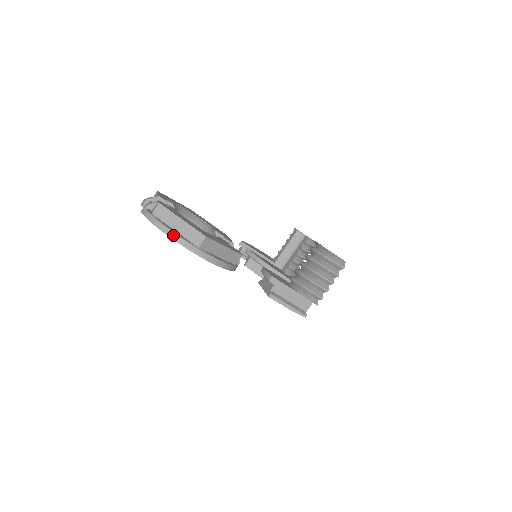
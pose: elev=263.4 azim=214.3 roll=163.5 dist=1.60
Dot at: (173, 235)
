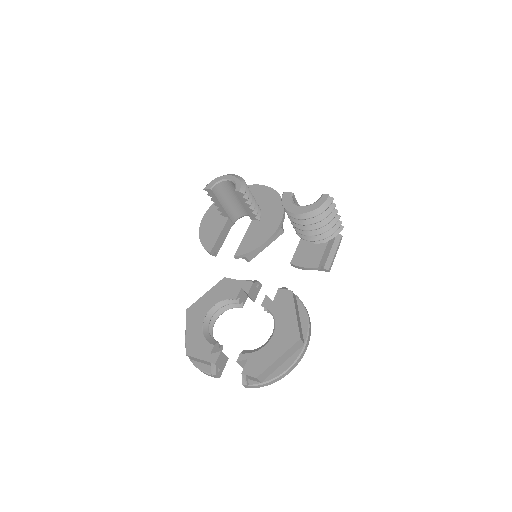
Dot at: (292, 368)
